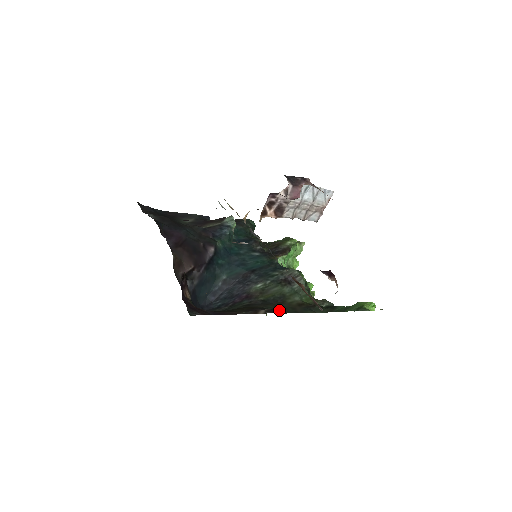
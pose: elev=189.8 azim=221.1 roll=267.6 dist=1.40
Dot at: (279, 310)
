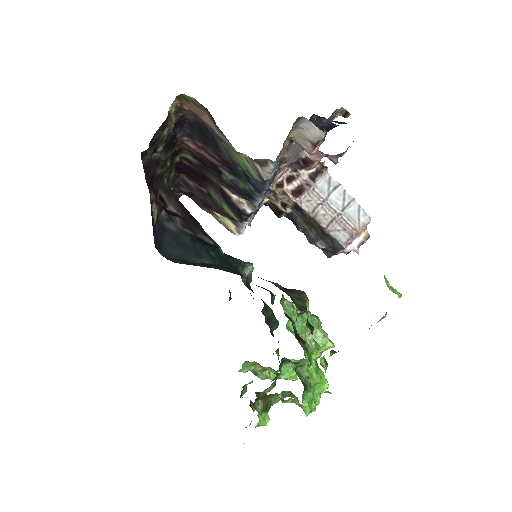
Dot at: occluded
